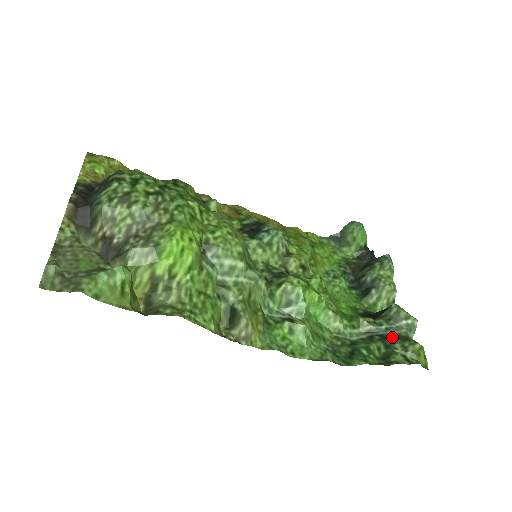
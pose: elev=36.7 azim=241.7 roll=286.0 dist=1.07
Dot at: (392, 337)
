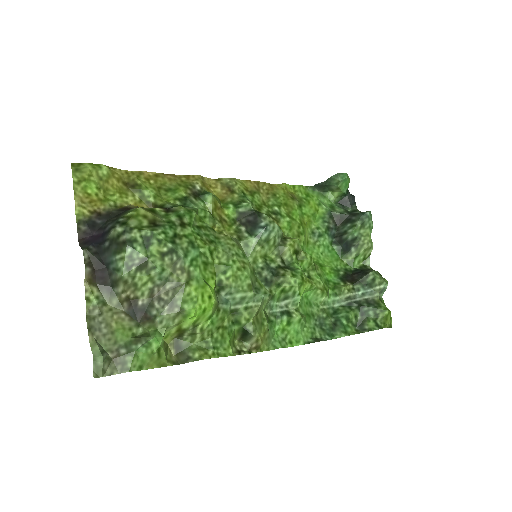
Dot at: (367, 304)
